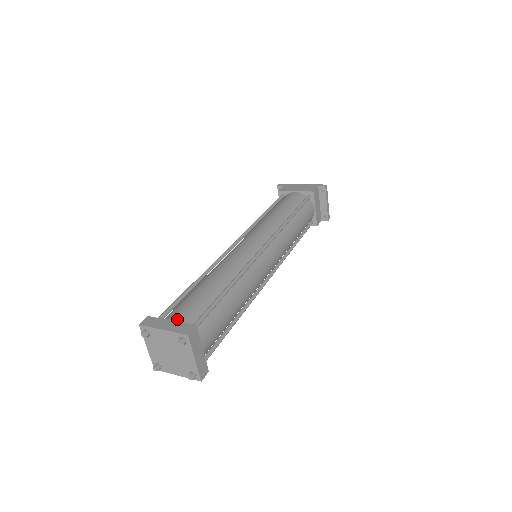
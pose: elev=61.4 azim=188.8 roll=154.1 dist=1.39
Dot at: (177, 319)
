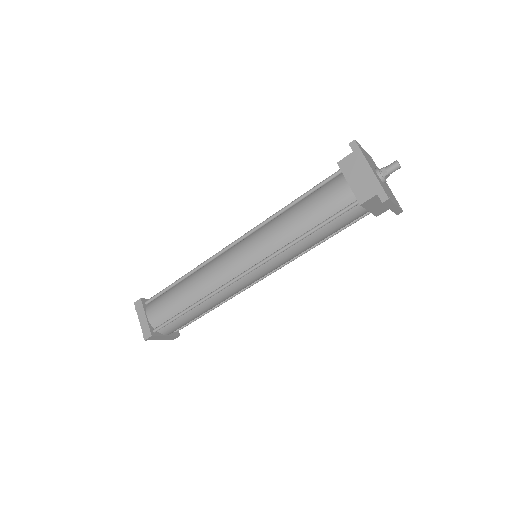
Dot at: (150, 317)
